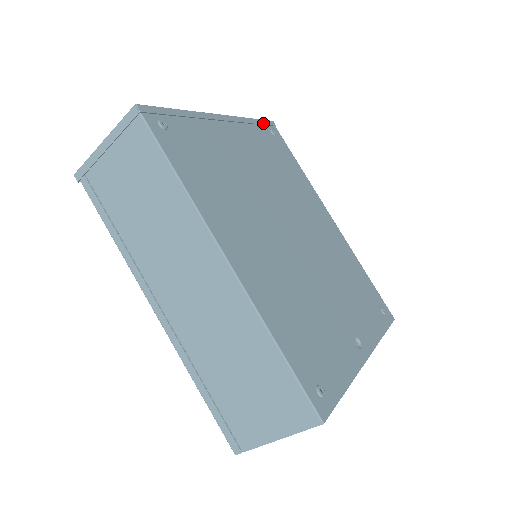
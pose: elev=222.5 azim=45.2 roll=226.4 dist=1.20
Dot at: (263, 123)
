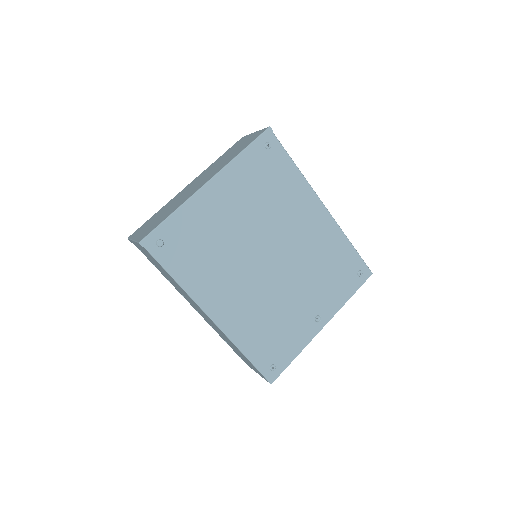
Dot at: (256, 144)
